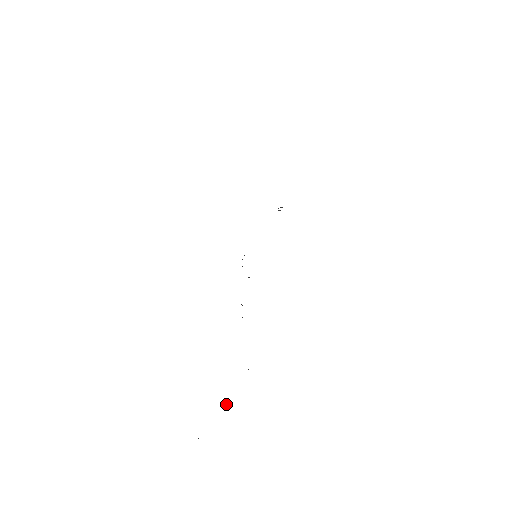
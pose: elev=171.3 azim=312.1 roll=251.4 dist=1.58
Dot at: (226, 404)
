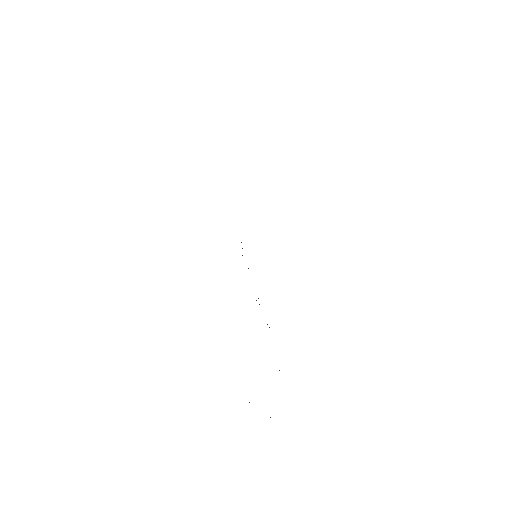
Dot at: occluded
